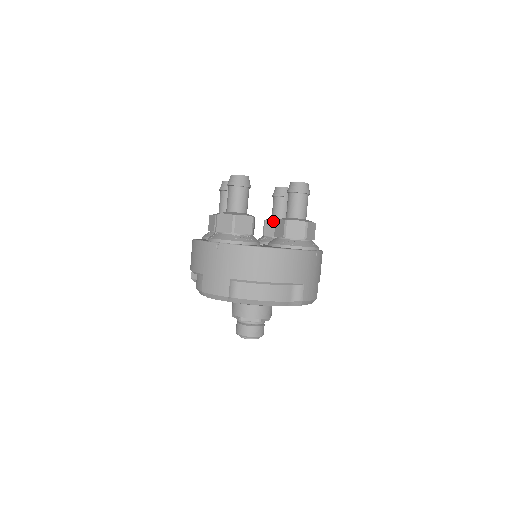
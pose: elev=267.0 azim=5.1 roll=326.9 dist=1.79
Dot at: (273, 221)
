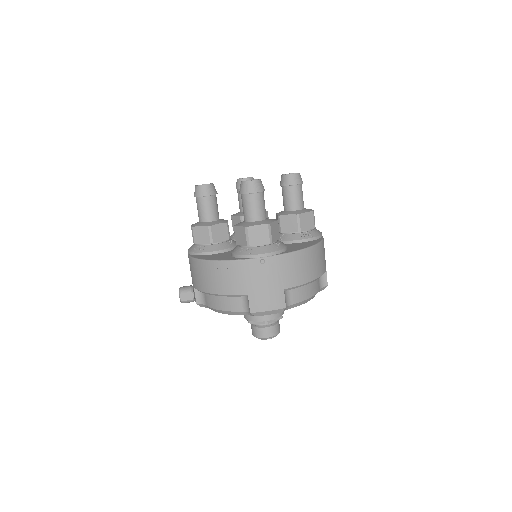
Dot at: occluded
